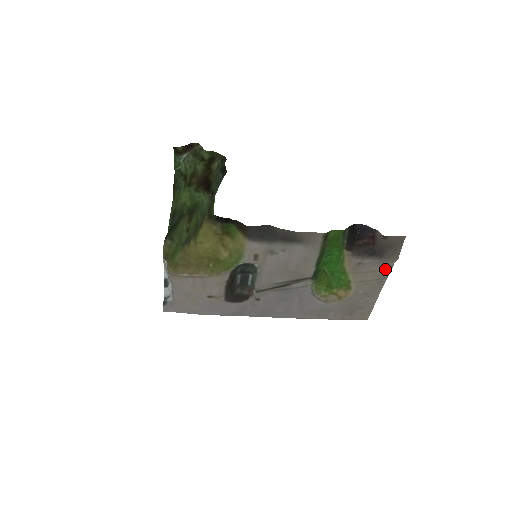
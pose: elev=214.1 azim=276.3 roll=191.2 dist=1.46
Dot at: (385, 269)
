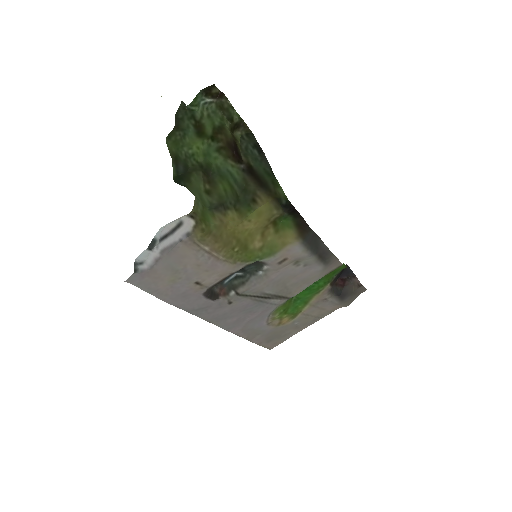
Dot at: (330, 310)
